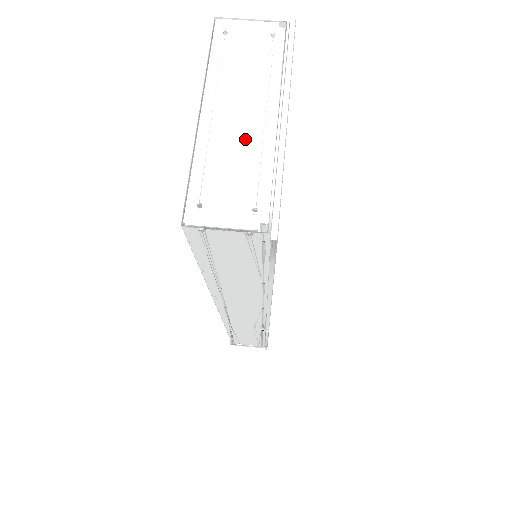
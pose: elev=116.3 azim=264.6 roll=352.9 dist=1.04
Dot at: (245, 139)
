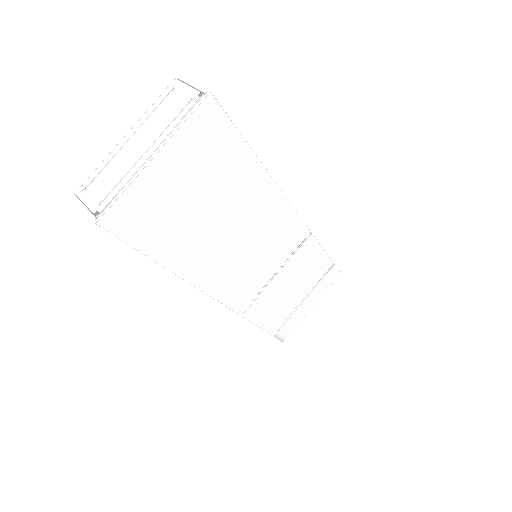
Dot at: (128, 161)
